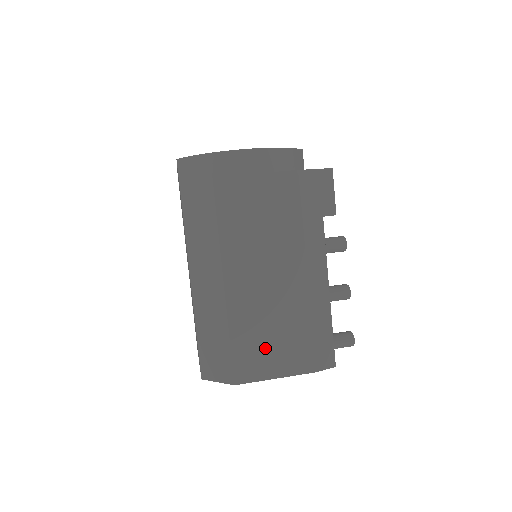
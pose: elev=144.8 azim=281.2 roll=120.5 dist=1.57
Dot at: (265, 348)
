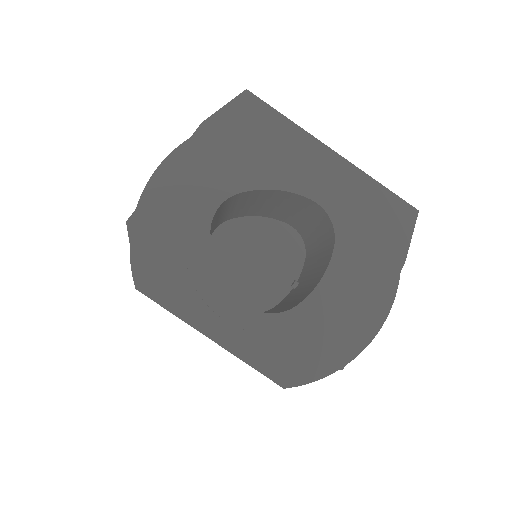
Dot at: occluded
